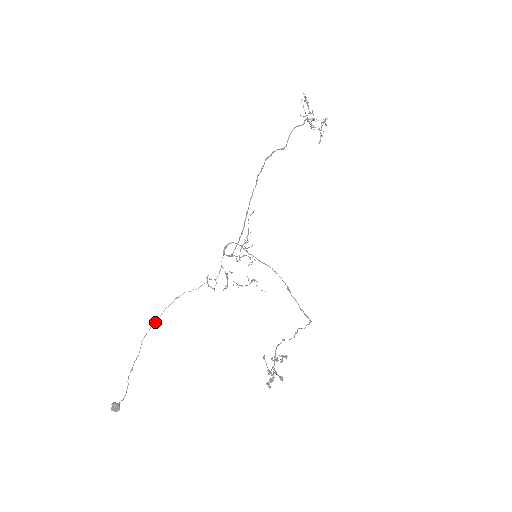
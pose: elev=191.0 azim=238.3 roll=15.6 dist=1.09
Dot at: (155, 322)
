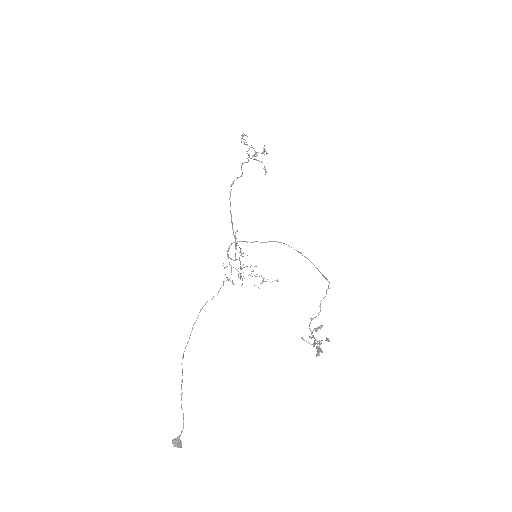
Dot at: occluded
